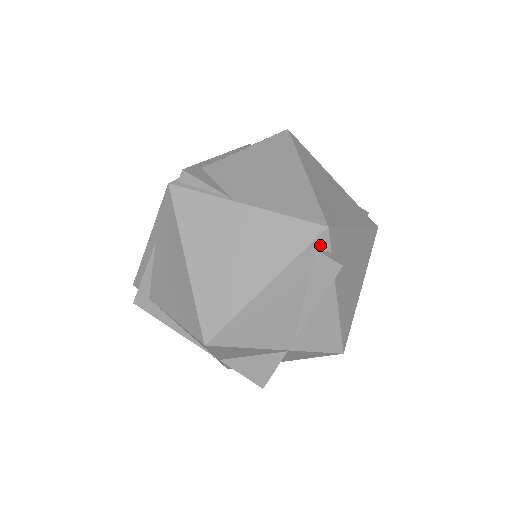
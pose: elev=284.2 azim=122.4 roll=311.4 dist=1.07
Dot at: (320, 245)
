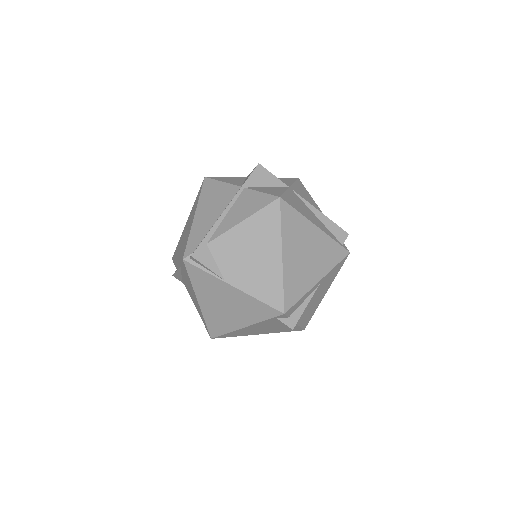
Dot at: (280, 317)
